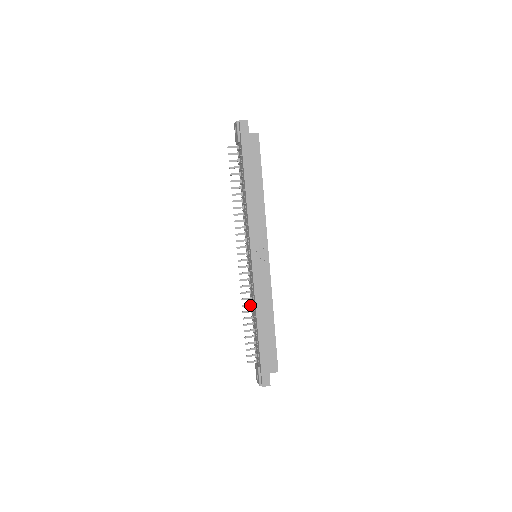
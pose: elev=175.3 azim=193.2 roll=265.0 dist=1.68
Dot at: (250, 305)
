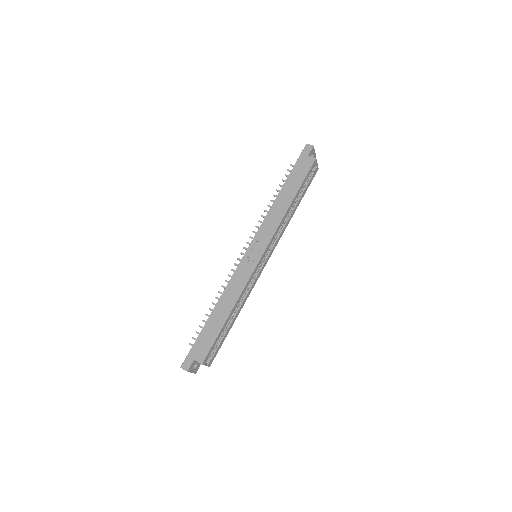
Dot at: occluded
